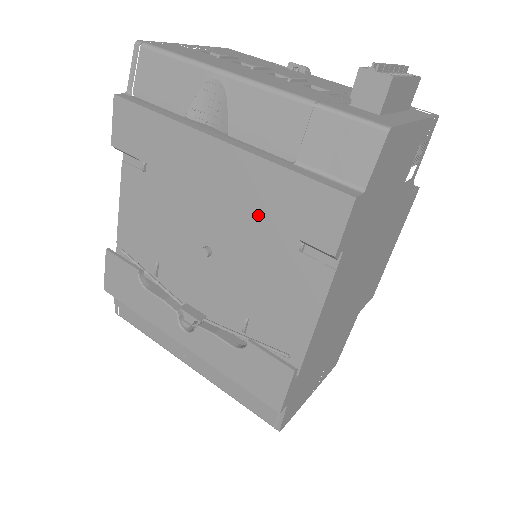
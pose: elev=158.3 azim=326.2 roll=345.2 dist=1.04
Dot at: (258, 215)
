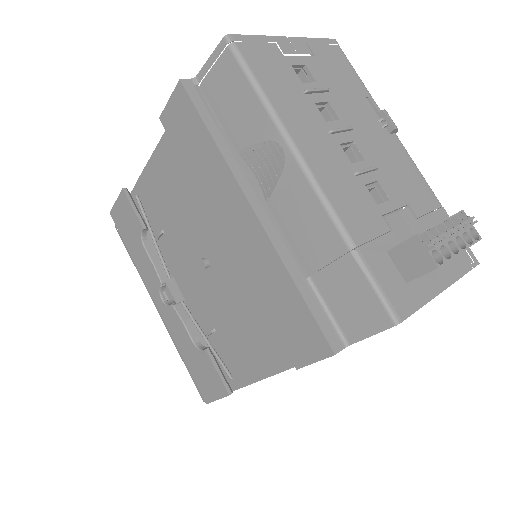
Dot at: (256, 290)
